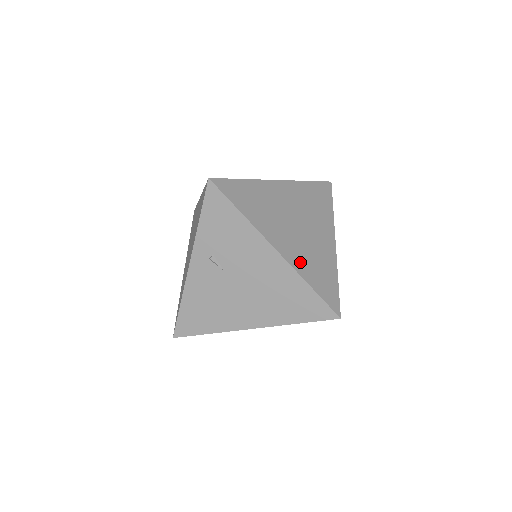
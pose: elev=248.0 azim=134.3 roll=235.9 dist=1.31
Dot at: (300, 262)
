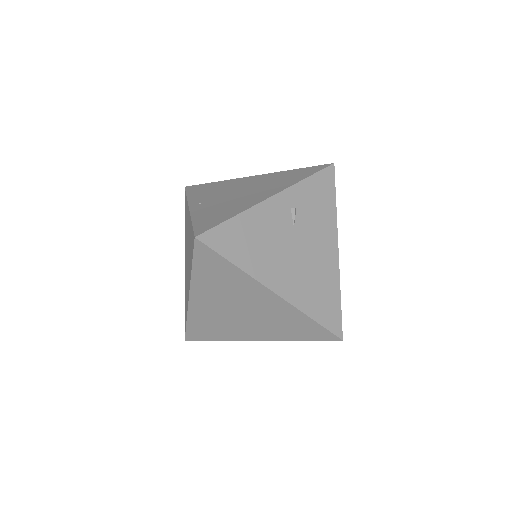
Dot at: occluded
